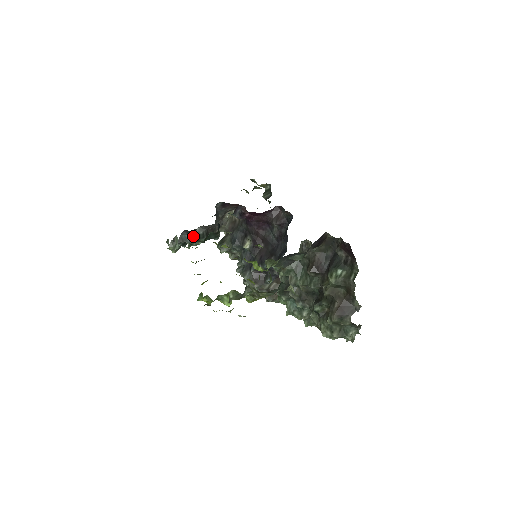
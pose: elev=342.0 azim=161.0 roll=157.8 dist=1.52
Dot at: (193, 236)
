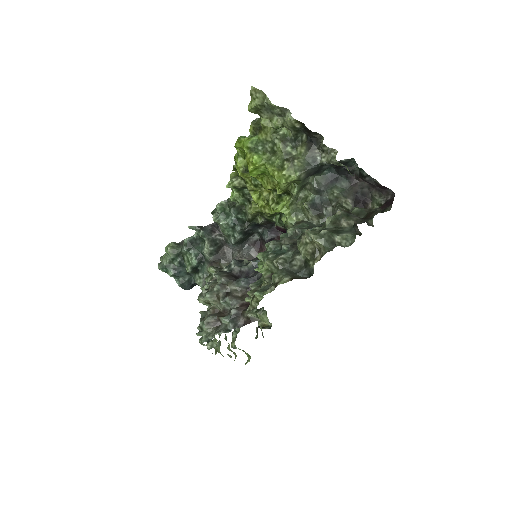
Dot at: (212, 234)
